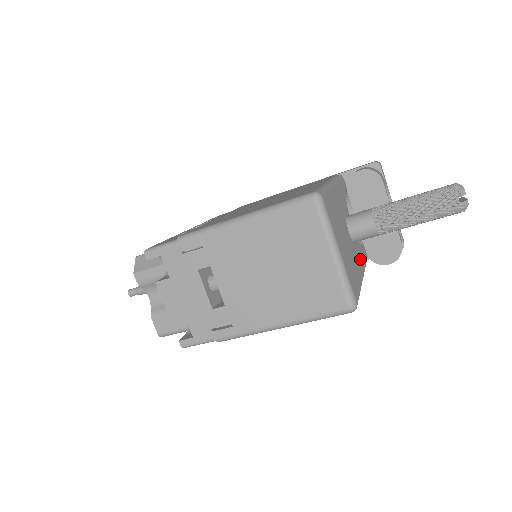
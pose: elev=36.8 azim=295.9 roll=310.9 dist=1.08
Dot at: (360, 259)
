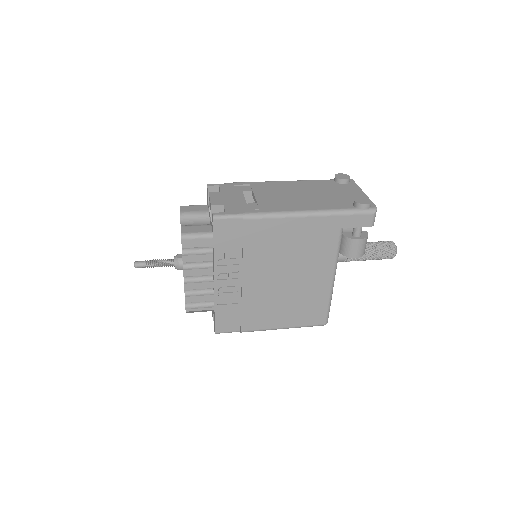
Dot at: occluded
